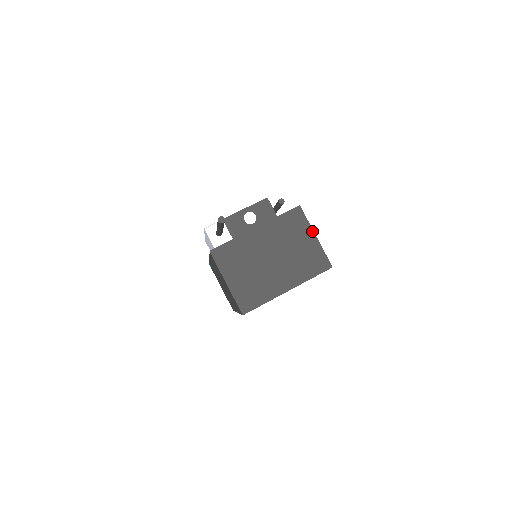
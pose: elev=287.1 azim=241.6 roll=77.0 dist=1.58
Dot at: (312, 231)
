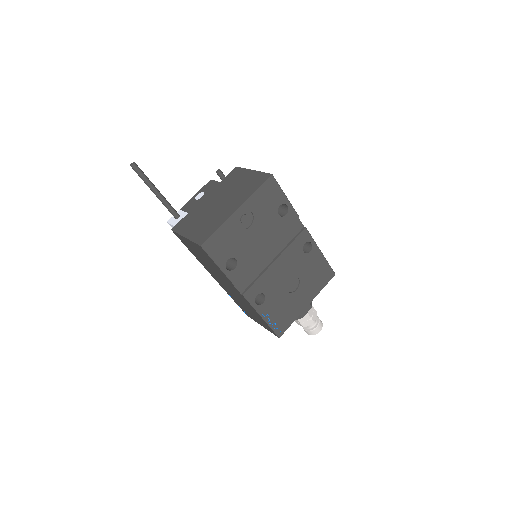
Dot at: (249, 170)
